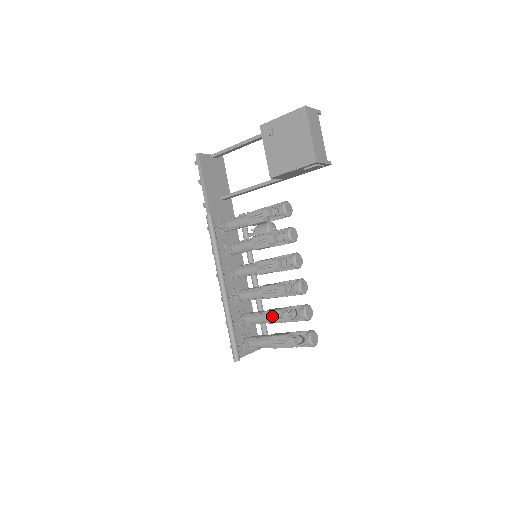
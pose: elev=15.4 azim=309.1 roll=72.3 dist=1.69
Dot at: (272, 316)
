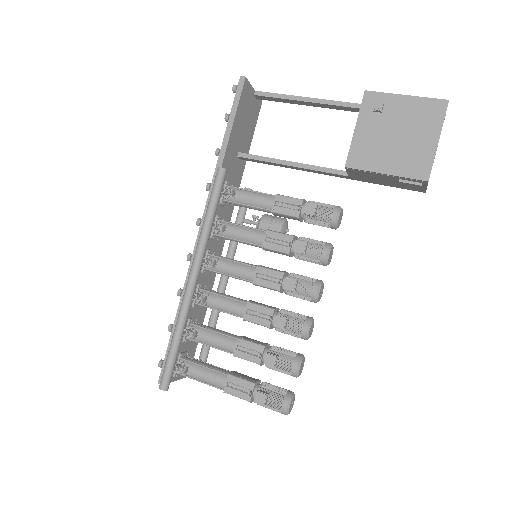
Dot at: (244, 348)
